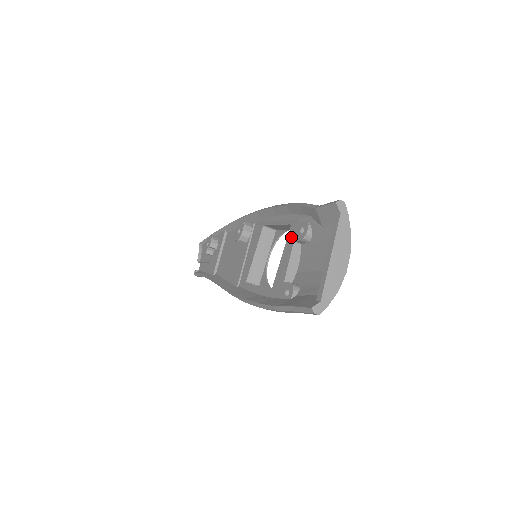
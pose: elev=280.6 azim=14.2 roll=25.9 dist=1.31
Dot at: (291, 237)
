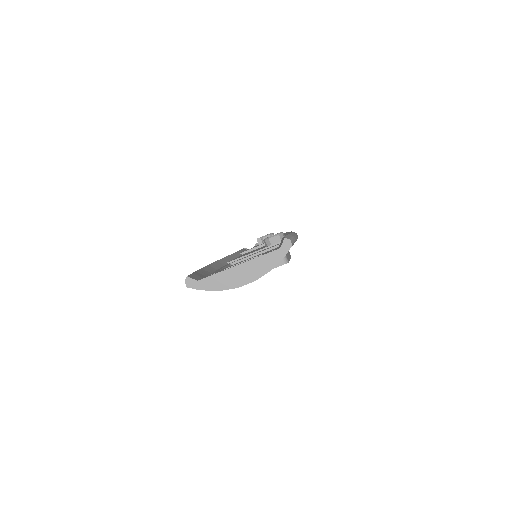
Dot at: occluded
